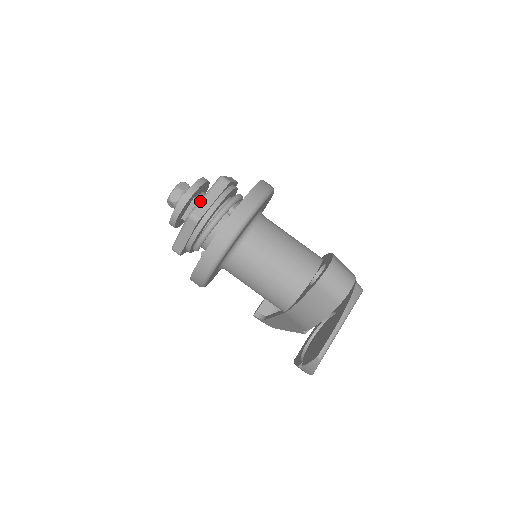
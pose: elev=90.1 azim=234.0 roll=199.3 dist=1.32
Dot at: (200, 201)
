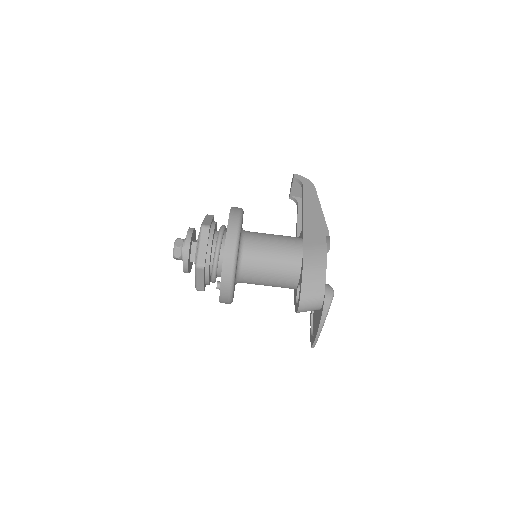
Dot at: (196, 283)
